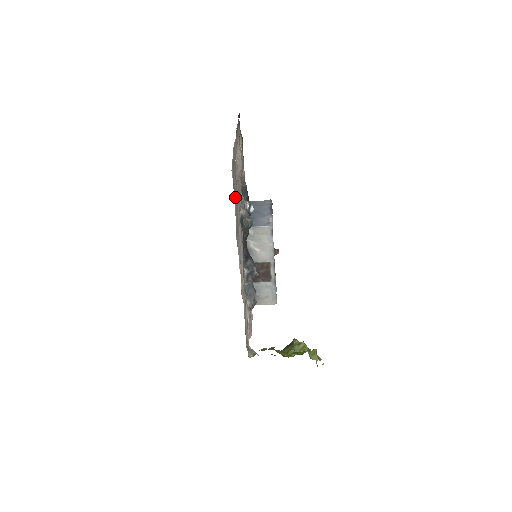
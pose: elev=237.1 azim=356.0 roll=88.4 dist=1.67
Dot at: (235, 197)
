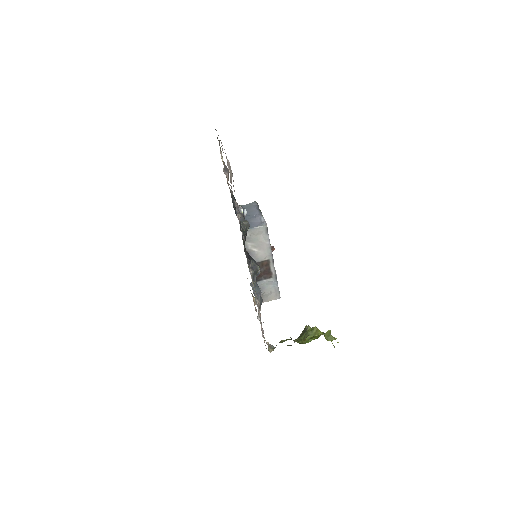
Dot at: occluded
